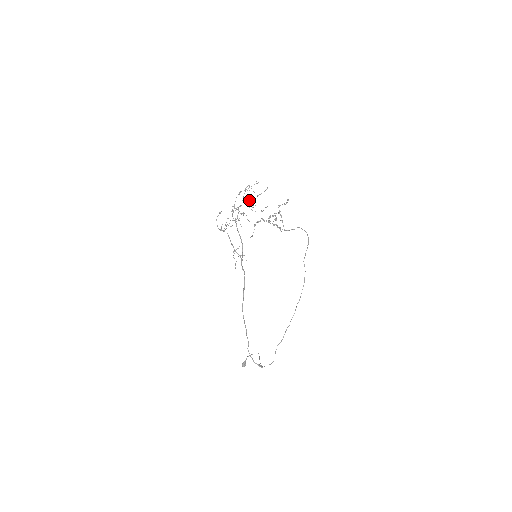
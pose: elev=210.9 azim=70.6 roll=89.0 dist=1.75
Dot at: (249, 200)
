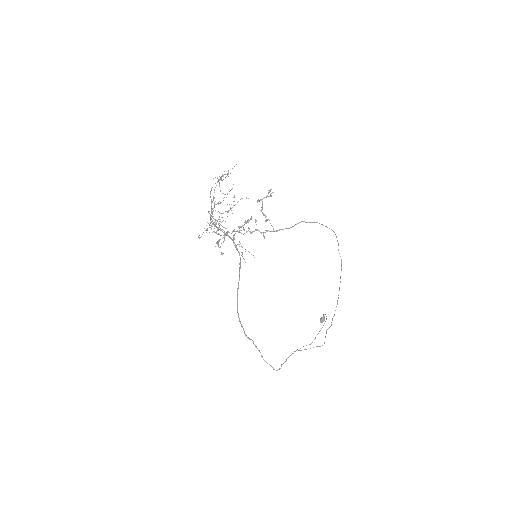
Dot at: occluded
